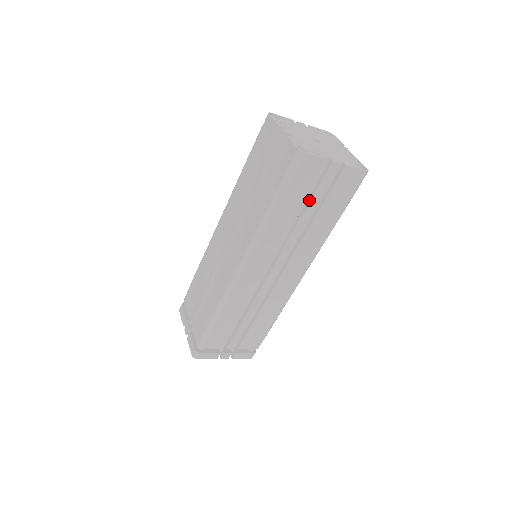
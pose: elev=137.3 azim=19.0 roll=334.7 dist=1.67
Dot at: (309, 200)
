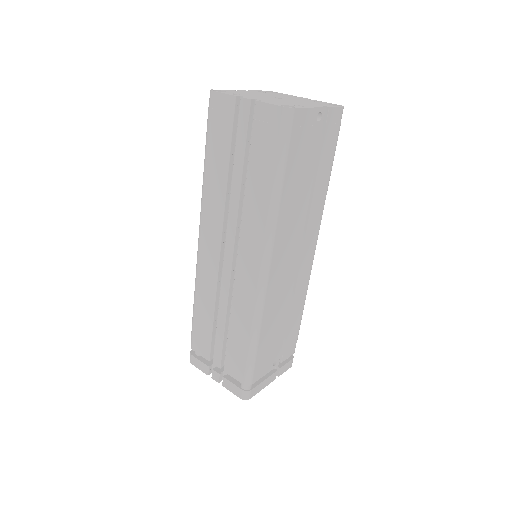
Dot at: (236, 153)
